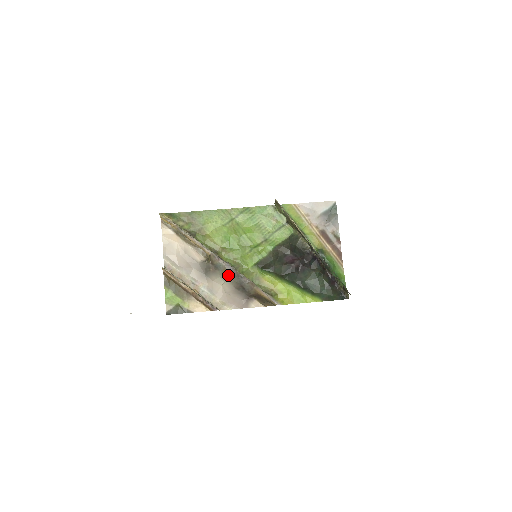
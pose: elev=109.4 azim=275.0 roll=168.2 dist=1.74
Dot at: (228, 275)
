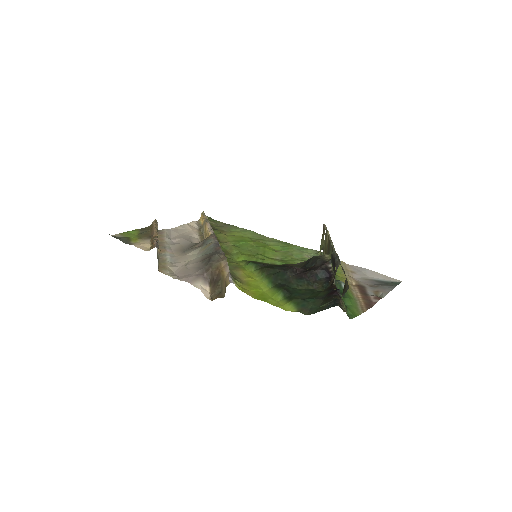
Dot at: (207, 250)
